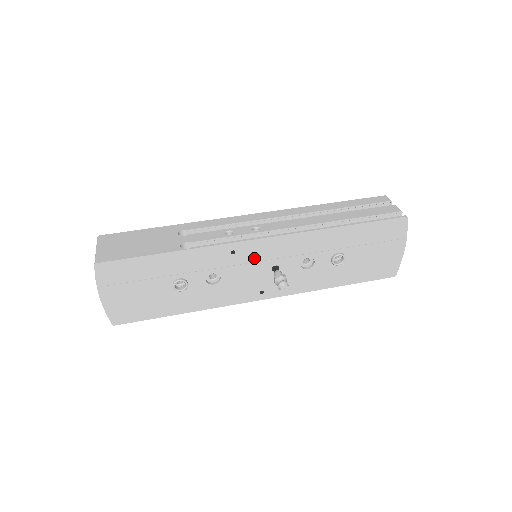
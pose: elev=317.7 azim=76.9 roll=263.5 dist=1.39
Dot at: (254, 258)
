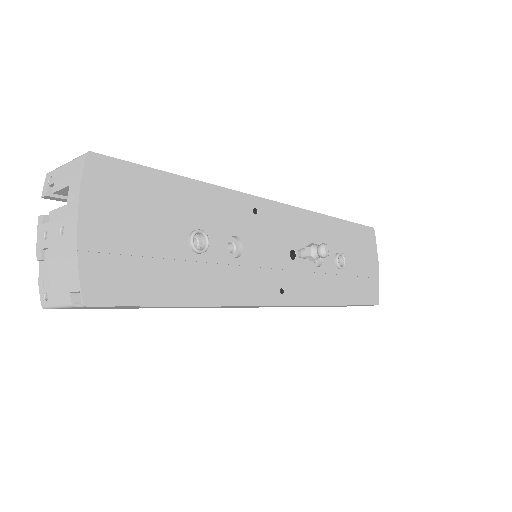
Dot at: (274, 230)
